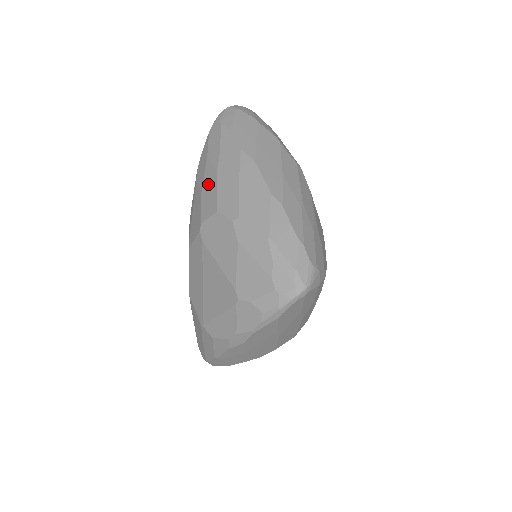
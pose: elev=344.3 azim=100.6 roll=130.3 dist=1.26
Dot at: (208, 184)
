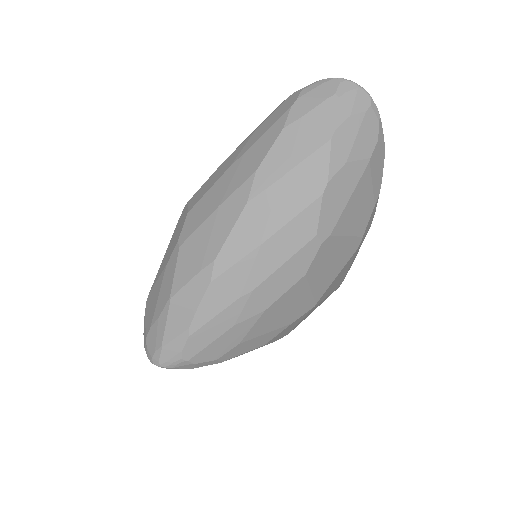
Dot at: (221, 168)
